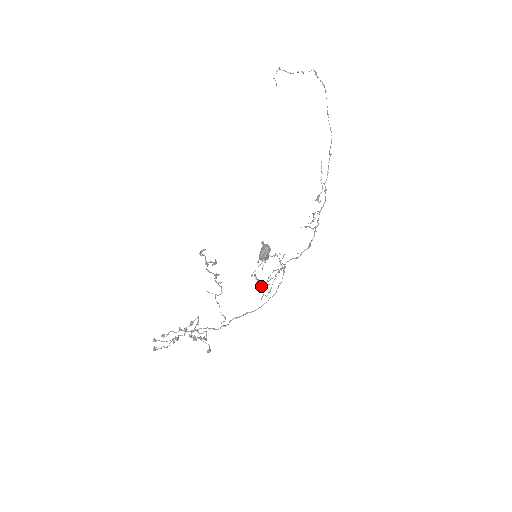
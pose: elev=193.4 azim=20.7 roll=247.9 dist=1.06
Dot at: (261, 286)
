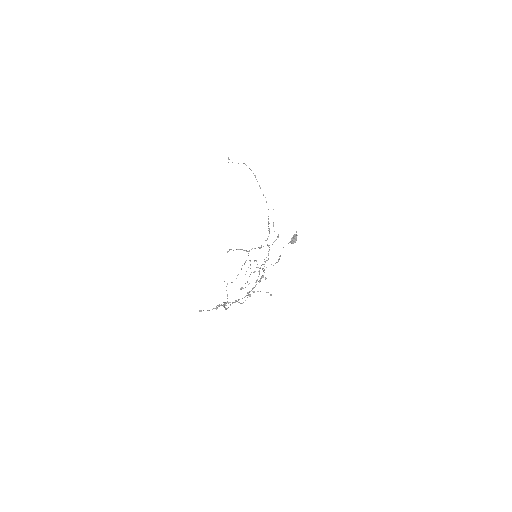
Dot at: (247, 281)
